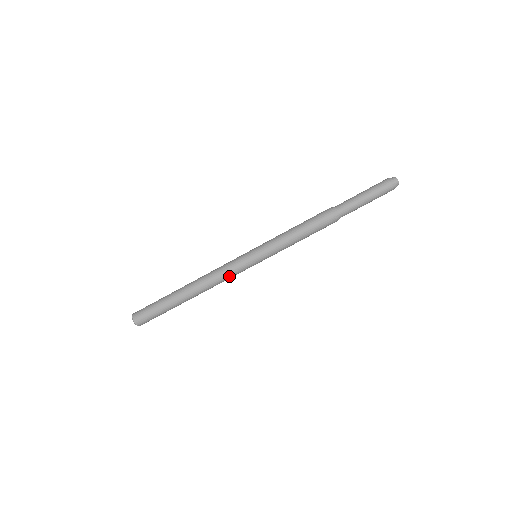
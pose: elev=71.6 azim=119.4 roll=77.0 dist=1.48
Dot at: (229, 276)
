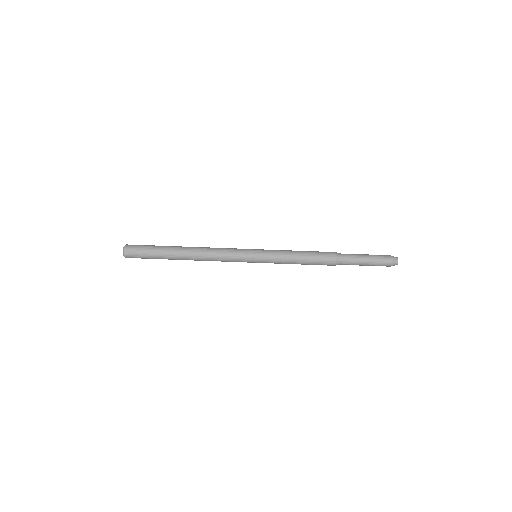
Dot at: (226, 252)
